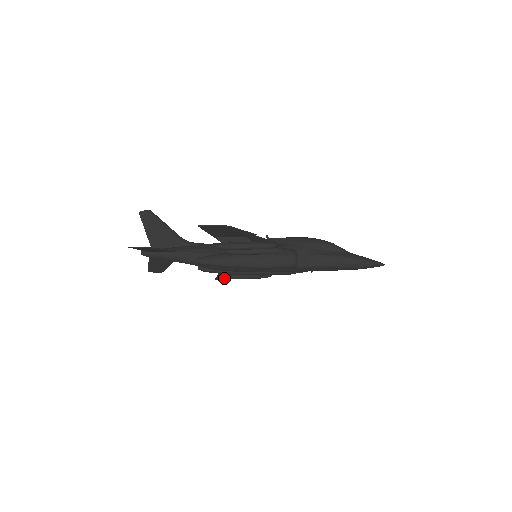
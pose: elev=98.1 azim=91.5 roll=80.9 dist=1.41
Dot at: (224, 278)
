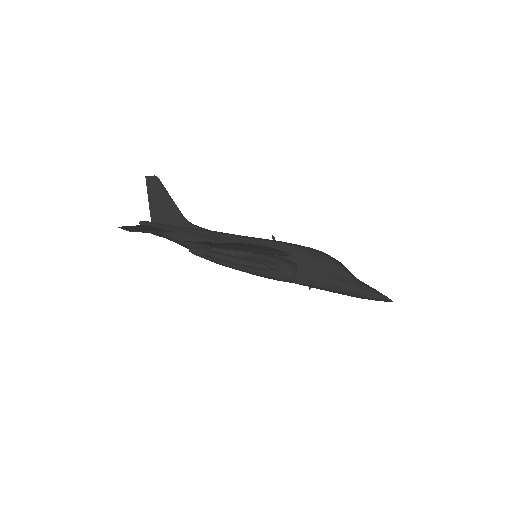
Dot at: occluded
